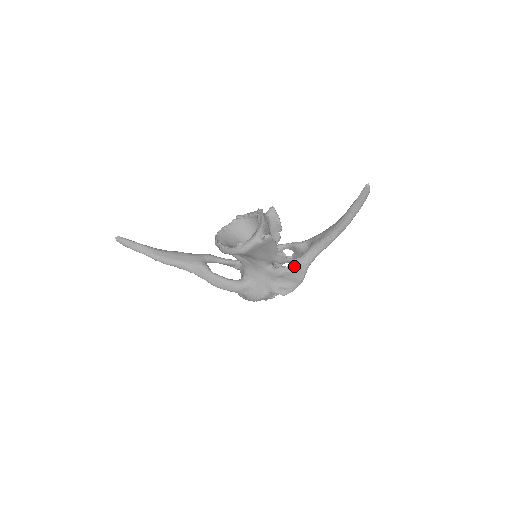
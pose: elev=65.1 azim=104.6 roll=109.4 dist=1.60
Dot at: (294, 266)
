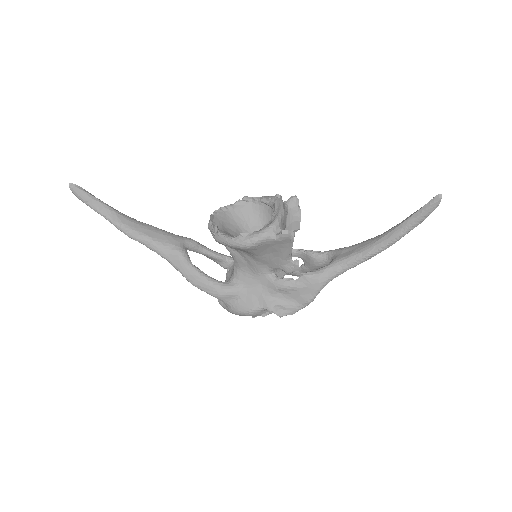
Dot at: (305, 281)
